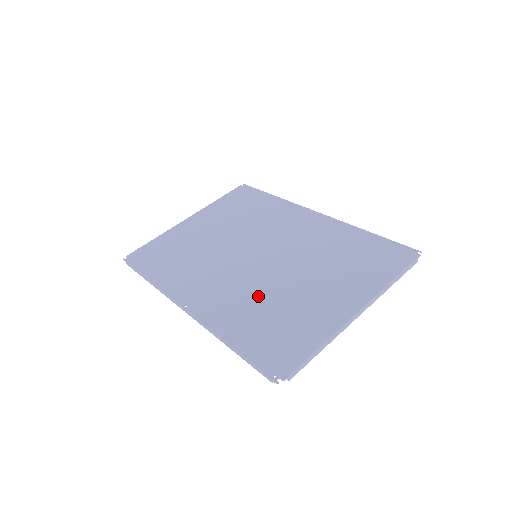
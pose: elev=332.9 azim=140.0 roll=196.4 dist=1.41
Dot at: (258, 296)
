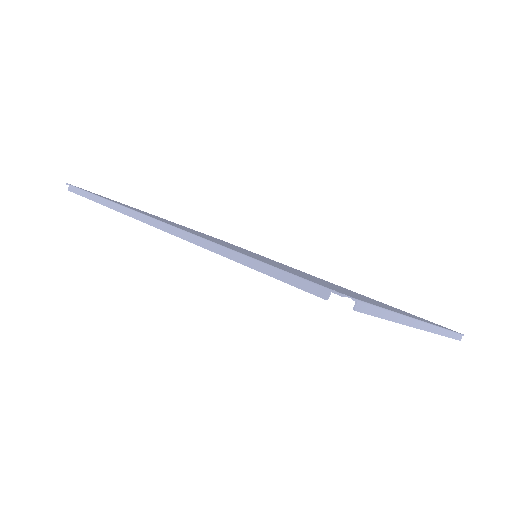
Dot at: occluded
